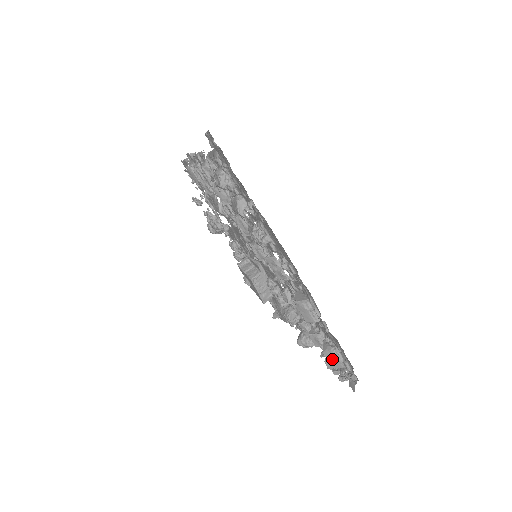
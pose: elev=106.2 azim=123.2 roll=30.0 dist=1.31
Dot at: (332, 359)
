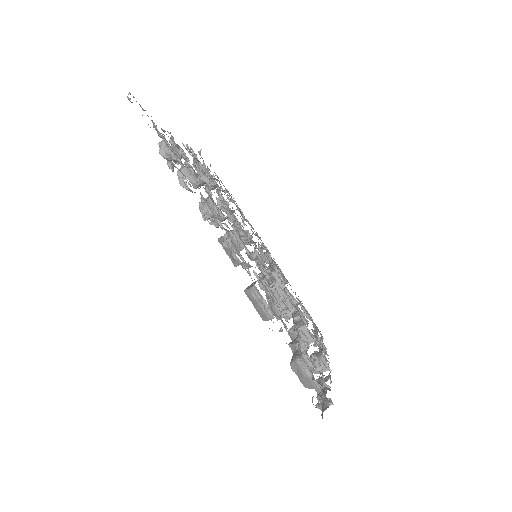
Dot at: (301, 374)
